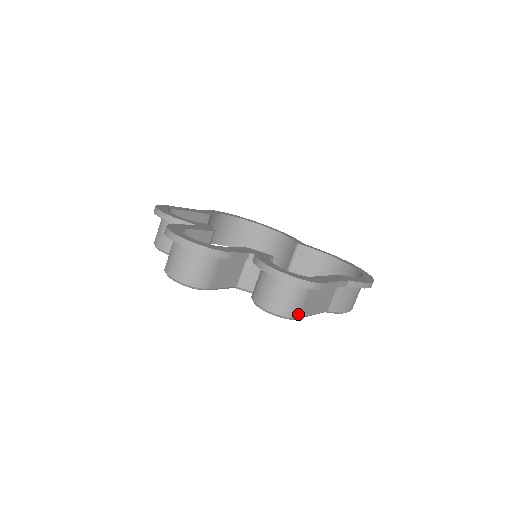
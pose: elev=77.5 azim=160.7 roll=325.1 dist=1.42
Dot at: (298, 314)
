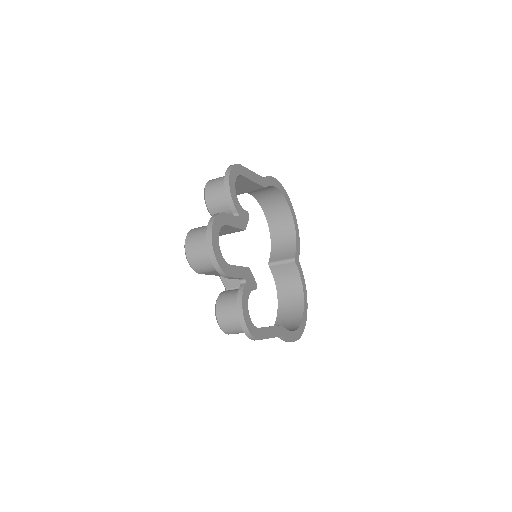
Dot at: occluded
